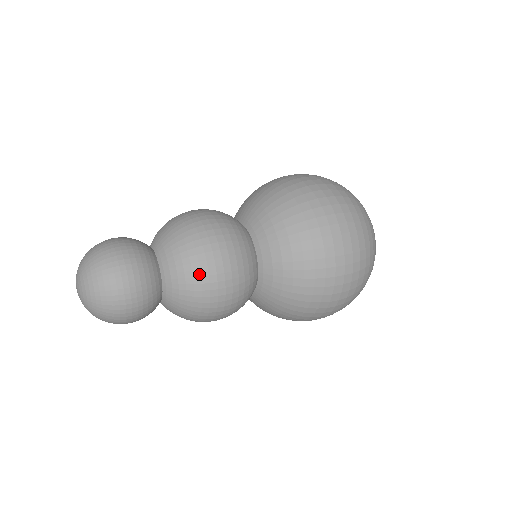
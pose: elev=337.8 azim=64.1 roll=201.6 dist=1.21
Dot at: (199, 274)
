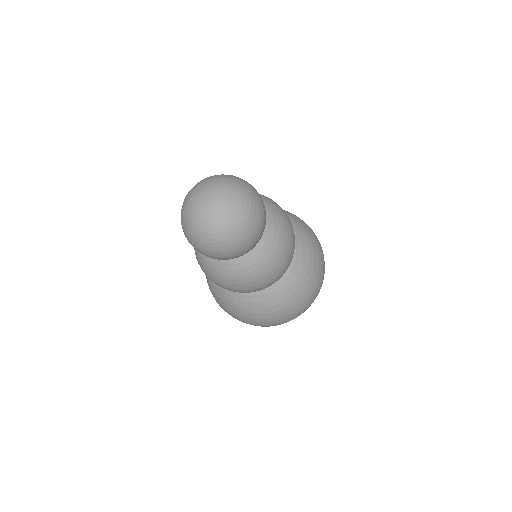
Dot at: (280, 211)
